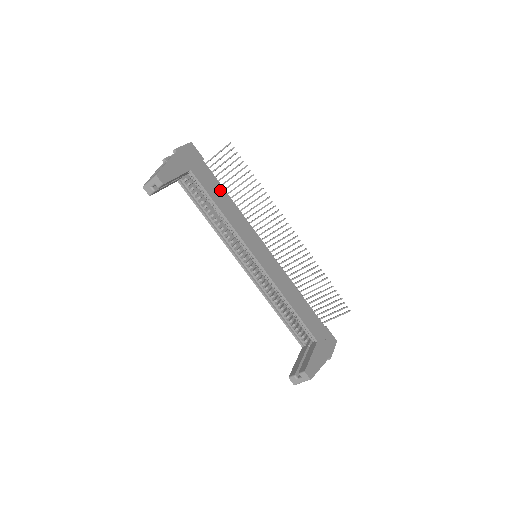
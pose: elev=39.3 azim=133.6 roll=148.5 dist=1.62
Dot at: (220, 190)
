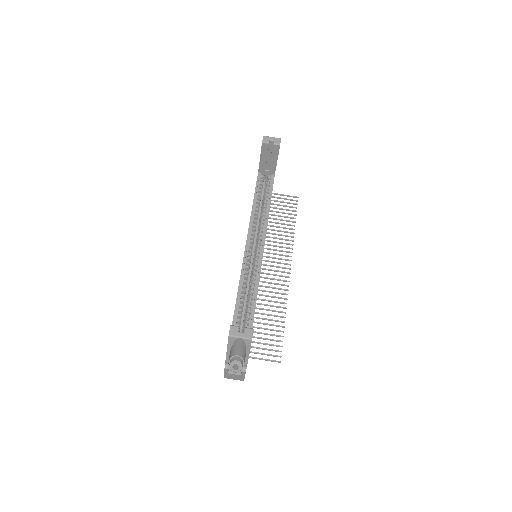
Dot at: occluded
